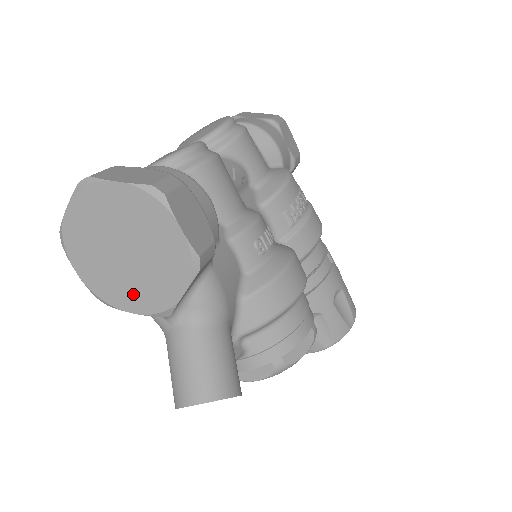
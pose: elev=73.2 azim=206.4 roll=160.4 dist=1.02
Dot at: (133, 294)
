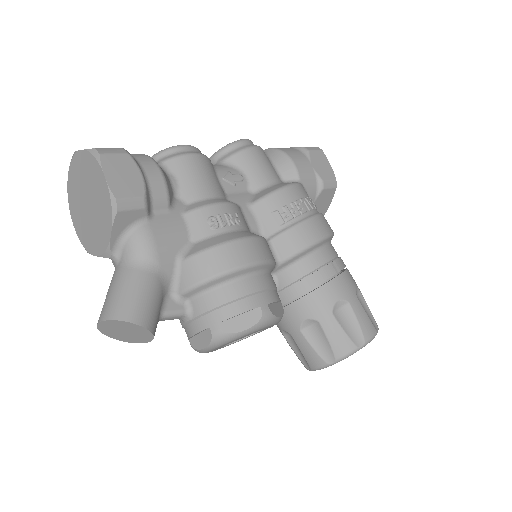
Dot at: (94, 239)
